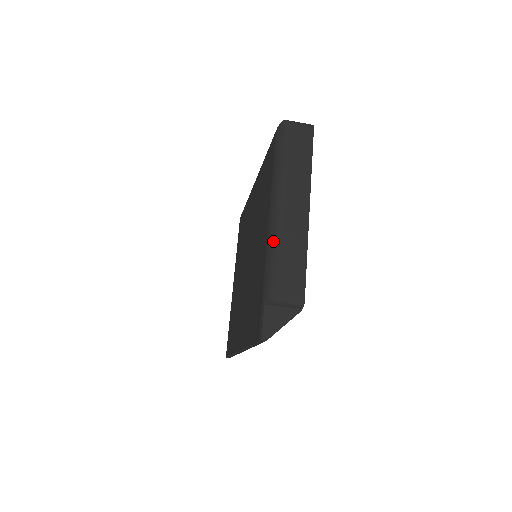
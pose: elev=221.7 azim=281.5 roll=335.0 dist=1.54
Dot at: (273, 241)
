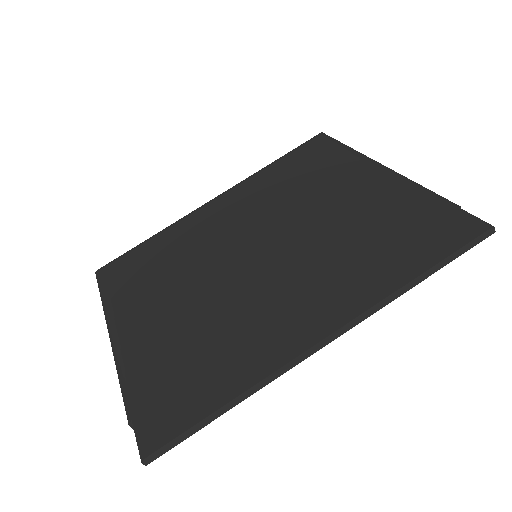
Dot at: (406, 177)
